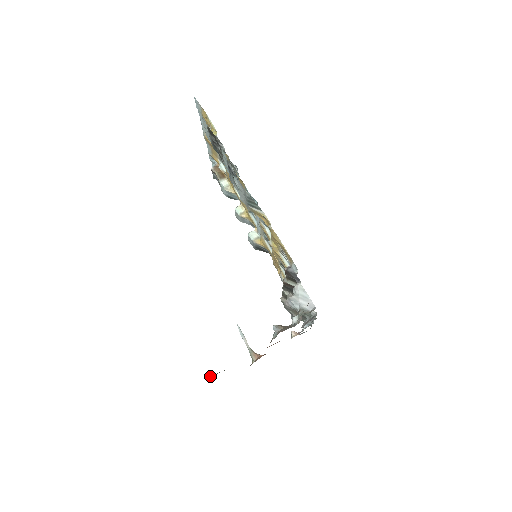
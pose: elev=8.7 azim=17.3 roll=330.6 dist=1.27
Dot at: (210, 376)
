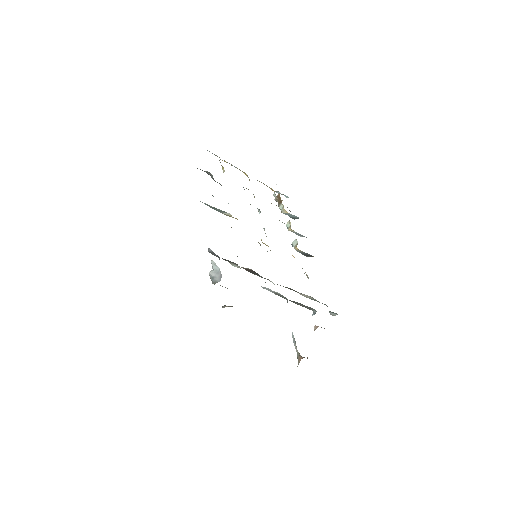
Dot at: occluded
